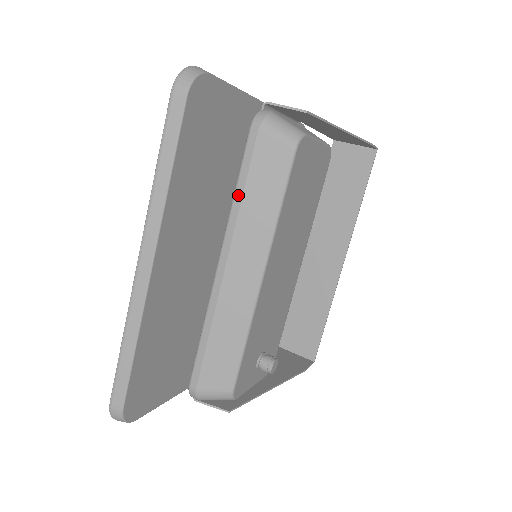
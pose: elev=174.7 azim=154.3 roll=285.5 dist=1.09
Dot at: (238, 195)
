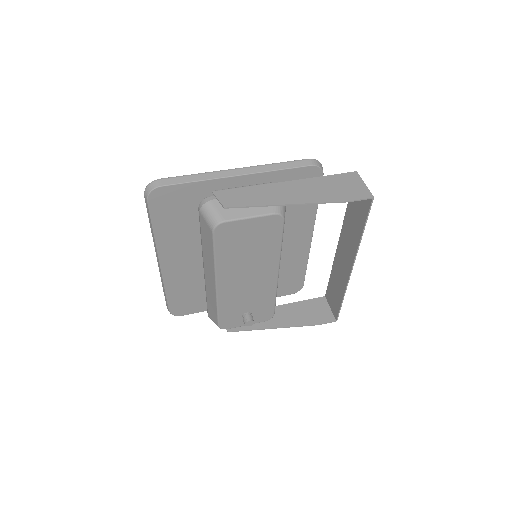
Dot at: (201, 240)
